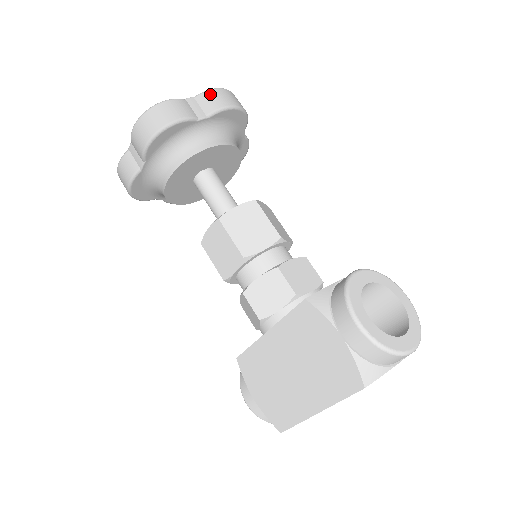
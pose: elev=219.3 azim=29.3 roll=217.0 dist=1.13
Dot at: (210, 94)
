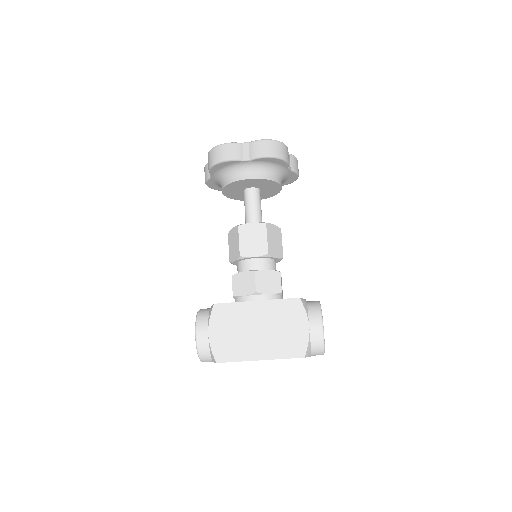
Dot at: (296, 160)
